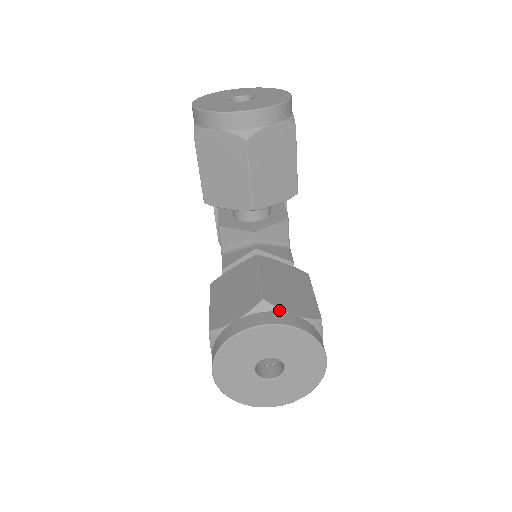
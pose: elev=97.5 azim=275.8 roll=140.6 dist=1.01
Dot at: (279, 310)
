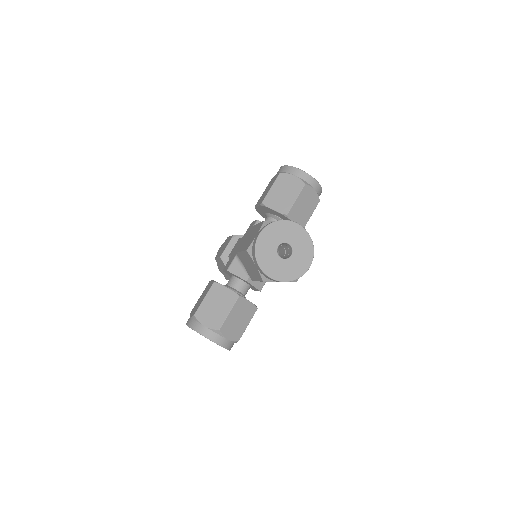
Dot at: (222, 336)
